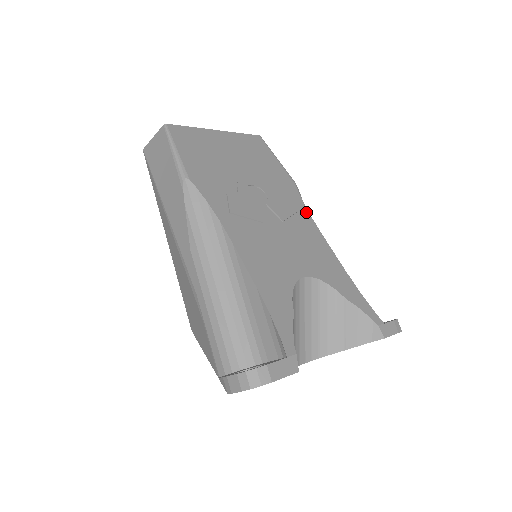
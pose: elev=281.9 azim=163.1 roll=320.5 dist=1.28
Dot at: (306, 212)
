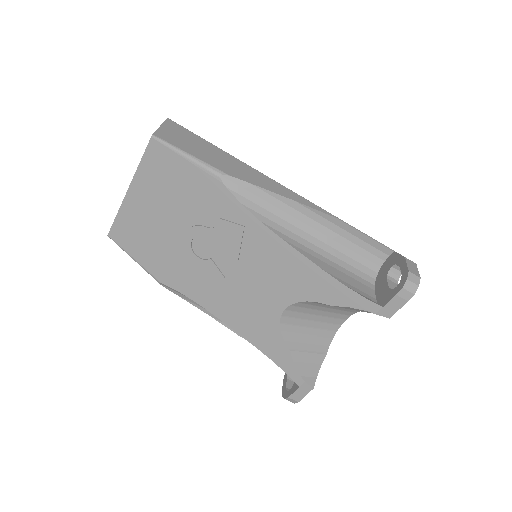
Dot at: (251, 219)
